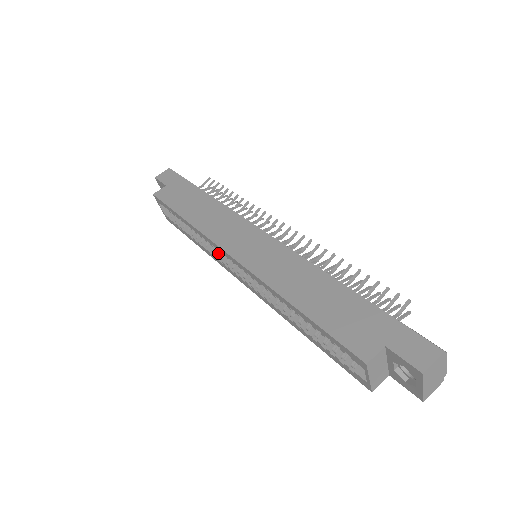
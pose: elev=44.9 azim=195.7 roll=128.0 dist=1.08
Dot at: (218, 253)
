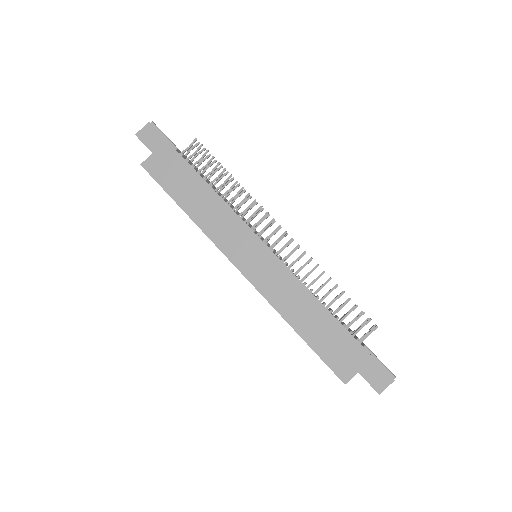
Dot at: occluded
